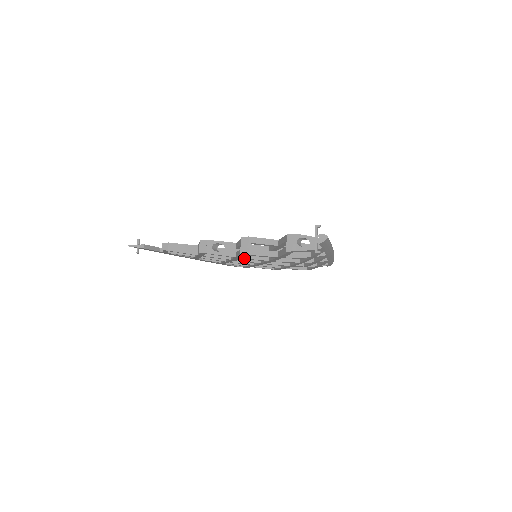
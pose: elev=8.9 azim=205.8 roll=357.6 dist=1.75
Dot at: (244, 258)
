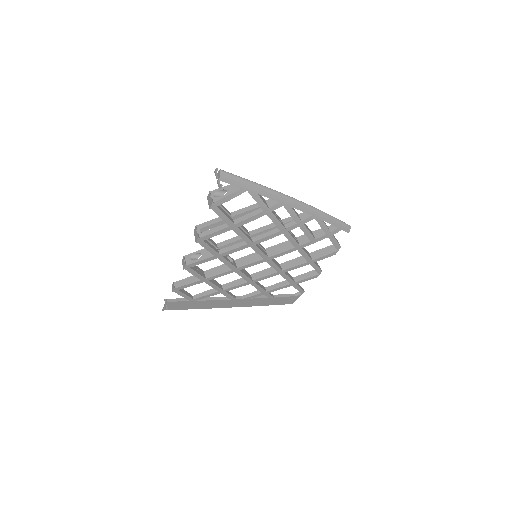
Dot at: (223, 254)
